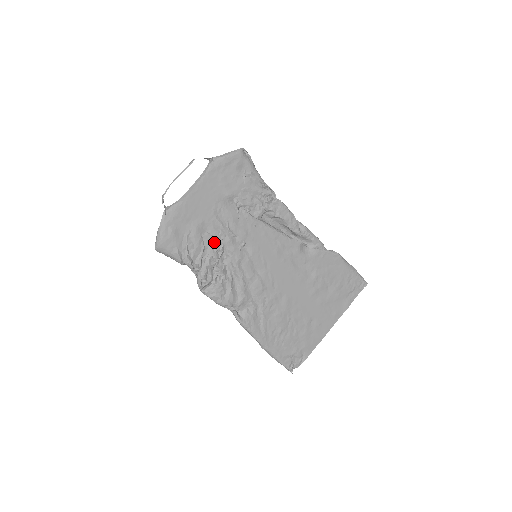
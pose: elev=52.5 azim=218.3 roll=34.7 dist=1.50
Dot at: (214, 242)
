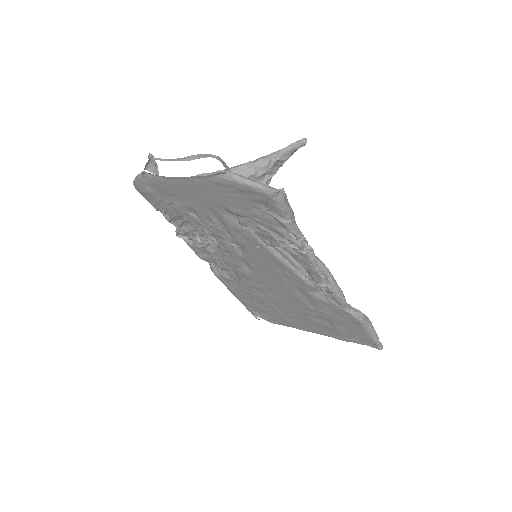
Dot at: (201, 224)
